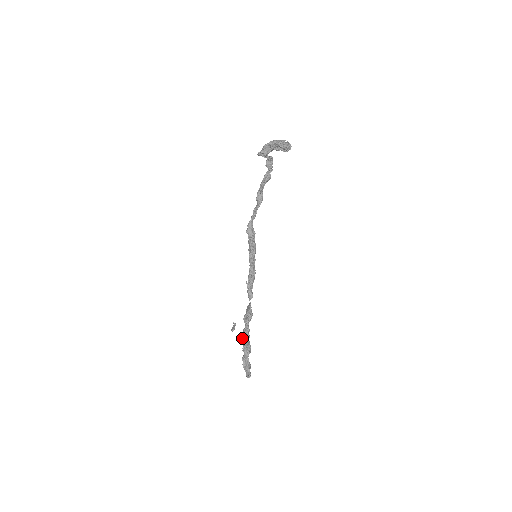
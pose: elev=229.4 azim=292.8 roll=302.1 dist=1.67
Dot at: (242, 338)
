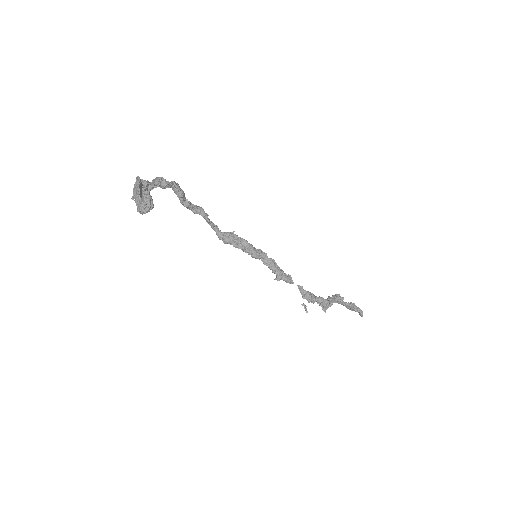
Dot at: (322, 308)
